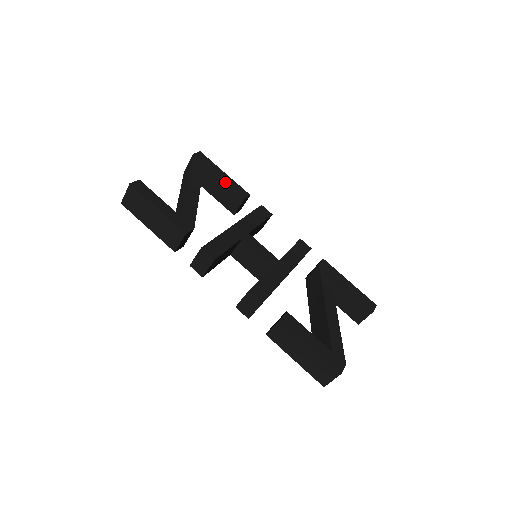
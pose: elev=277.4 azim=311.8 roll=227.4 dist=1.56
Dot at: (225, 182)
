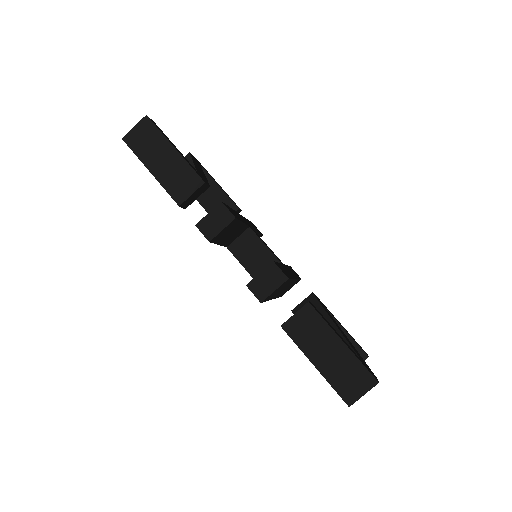
Dot at: (219, 187)
